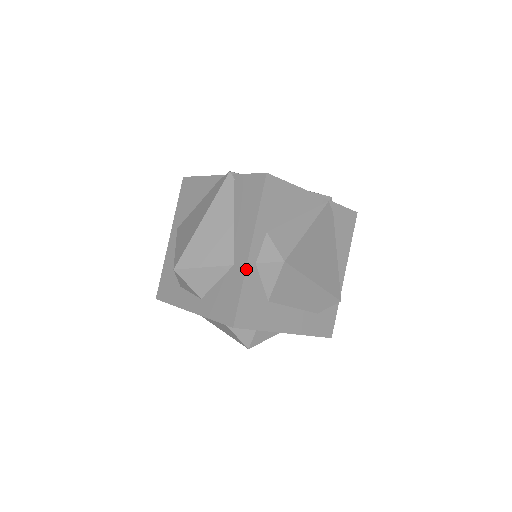
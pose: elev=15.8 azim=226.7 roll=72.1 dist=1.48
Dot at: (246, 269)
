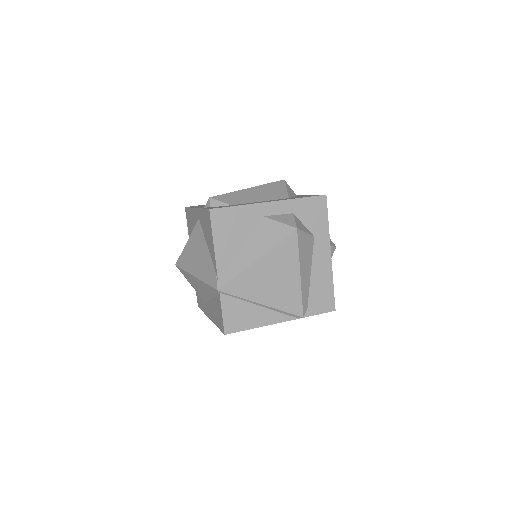
Dot at: (207, 315)
